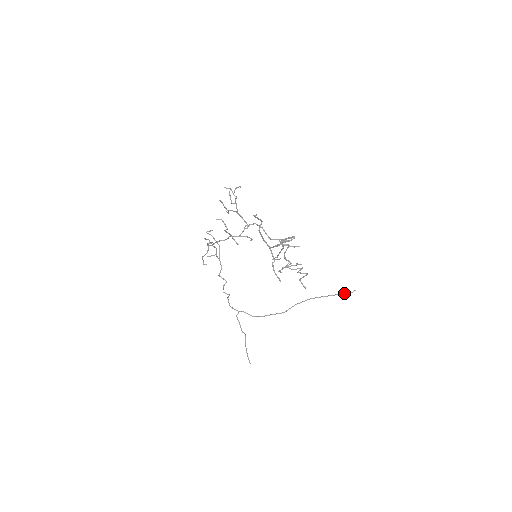
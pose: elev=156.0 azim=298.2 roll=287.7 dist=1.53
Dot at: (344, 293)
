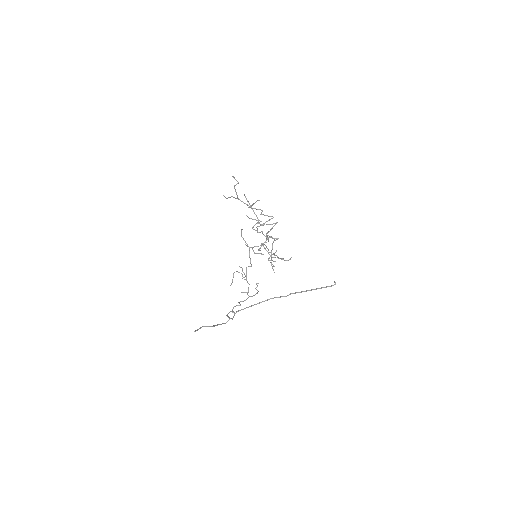
Dot at: (323, 287)
